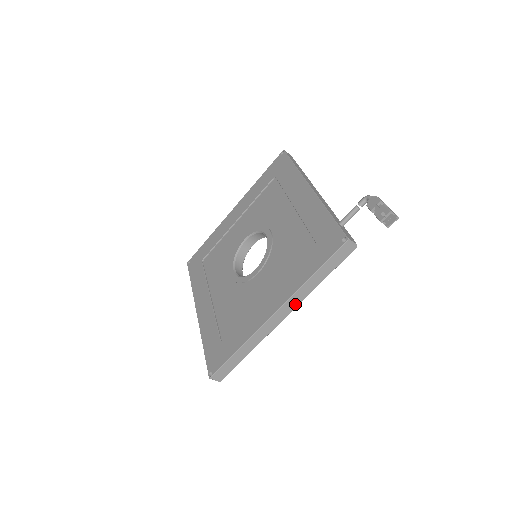
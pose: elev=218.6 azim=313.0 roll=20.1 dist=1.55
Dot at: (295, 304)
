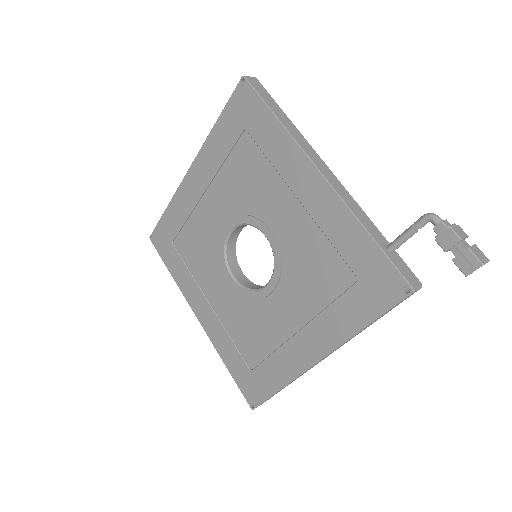
Dot at: (342, 345)
